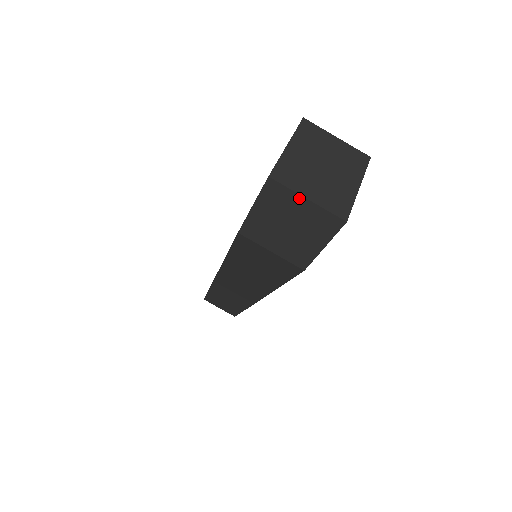
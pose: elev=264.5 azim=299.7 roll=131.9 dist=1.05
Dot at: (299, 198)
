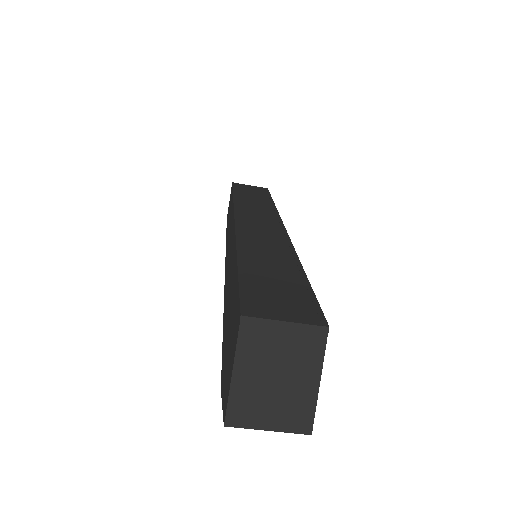
Dot at: (260, 428)
